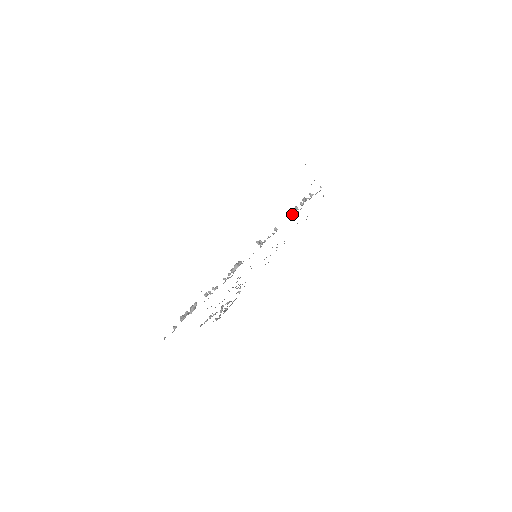
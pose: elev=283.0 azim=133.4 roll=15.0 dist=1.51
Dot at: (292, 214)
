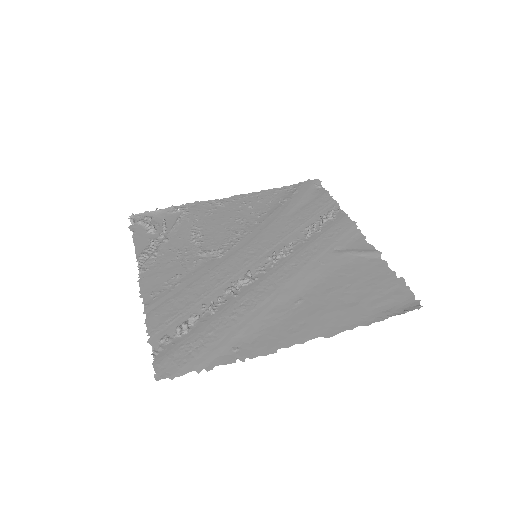
Dot at: (310, 233)
